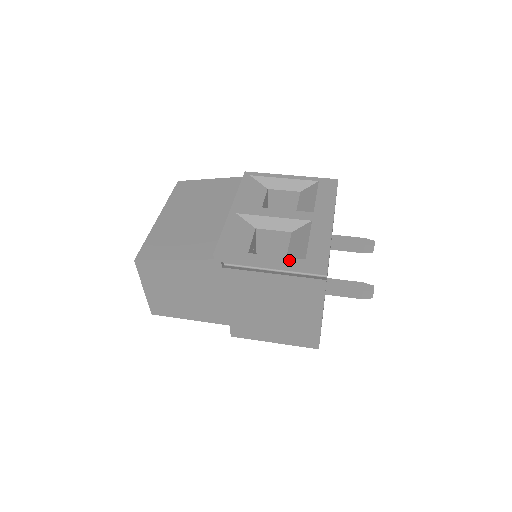
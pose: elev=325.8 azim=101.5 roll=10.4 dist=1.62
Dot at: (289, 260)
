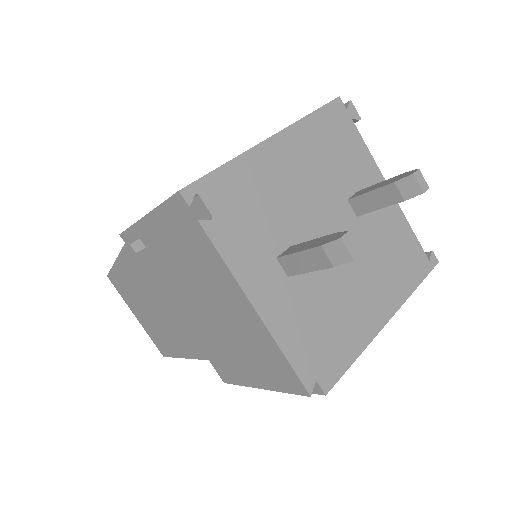
Dot at: occluded
